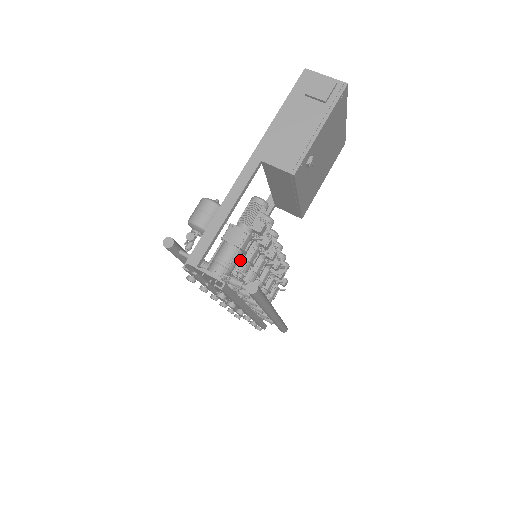
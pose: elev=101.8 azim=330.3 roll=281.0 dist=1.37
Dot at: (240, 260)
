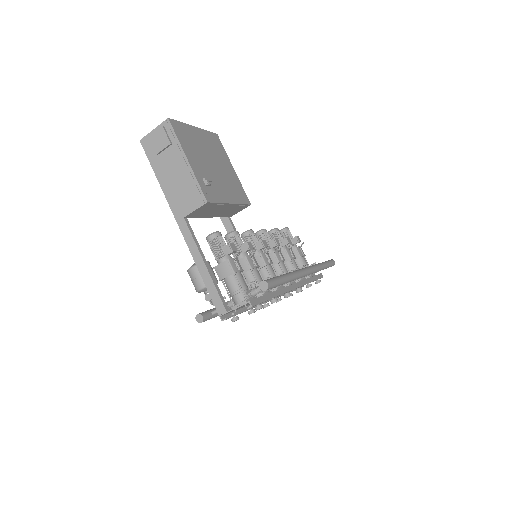
Dot at: (247, 274)
